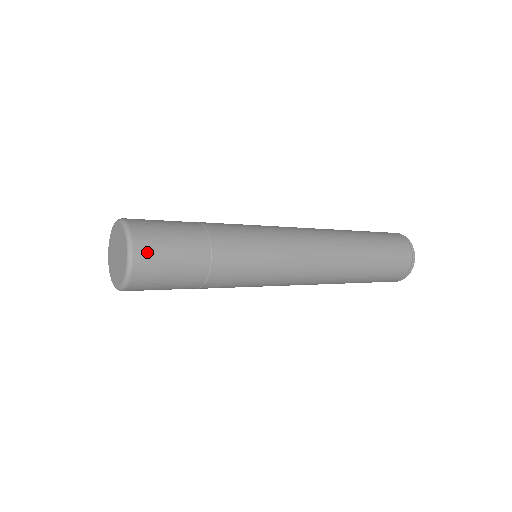
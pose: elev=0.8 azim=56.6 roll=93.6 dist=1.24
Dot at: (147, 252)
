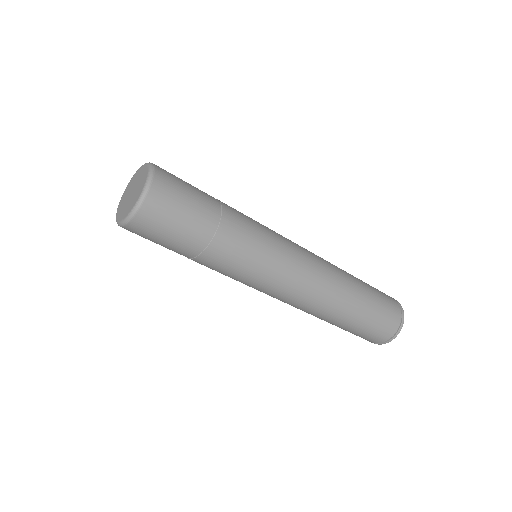
Dot at: (164, 188)
